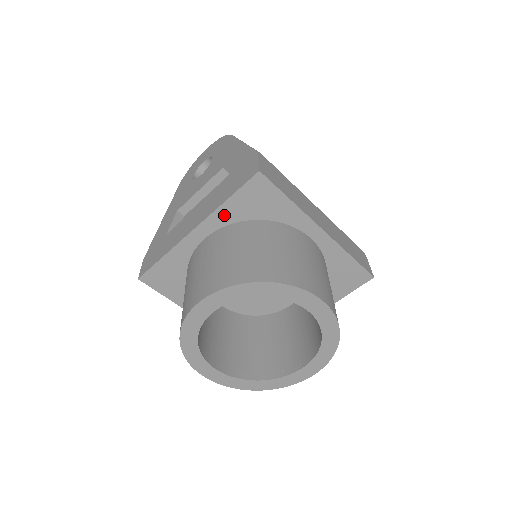
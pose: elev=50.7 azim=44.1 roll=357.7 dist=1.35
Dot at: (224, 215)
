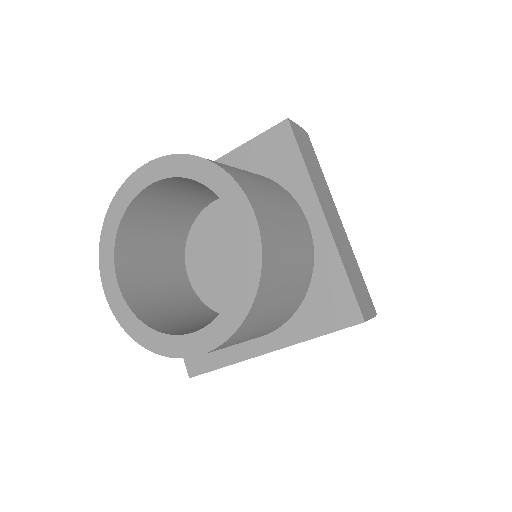
Dot at: (237, 159)
